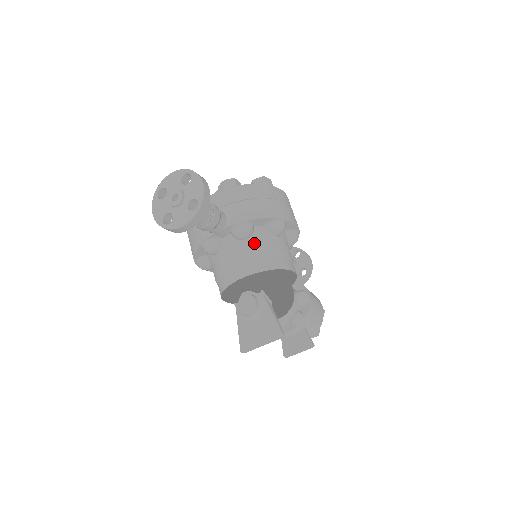
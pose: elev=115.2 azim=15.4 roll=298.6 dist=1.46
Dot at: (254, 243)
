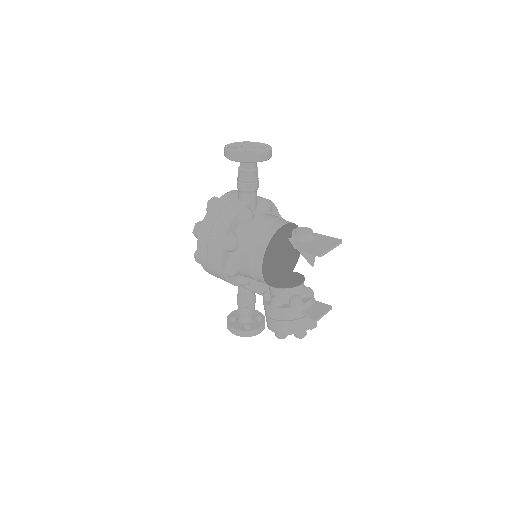
Dot at: occluded
